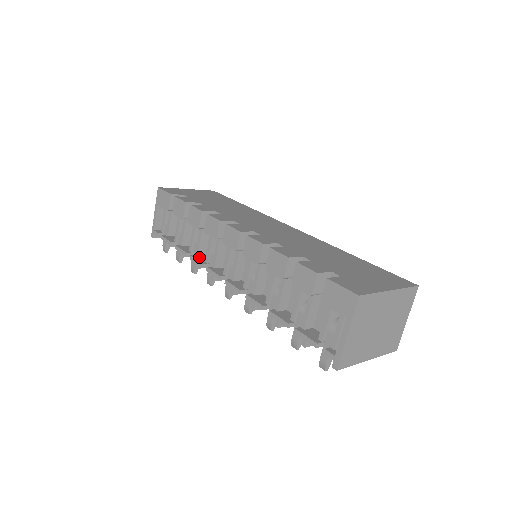
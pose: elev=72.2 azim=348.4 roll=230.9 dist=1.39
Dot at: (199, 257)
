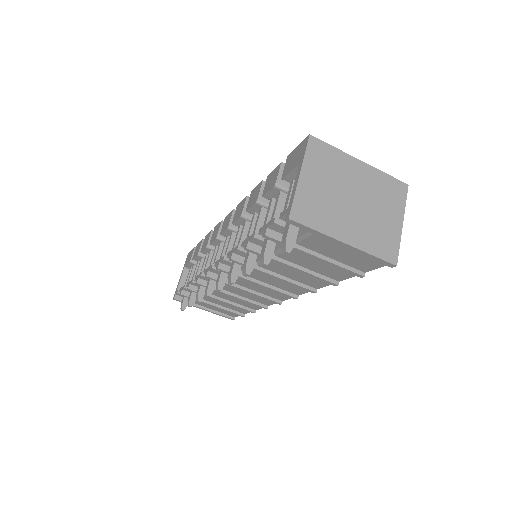
Dot at: occluded
